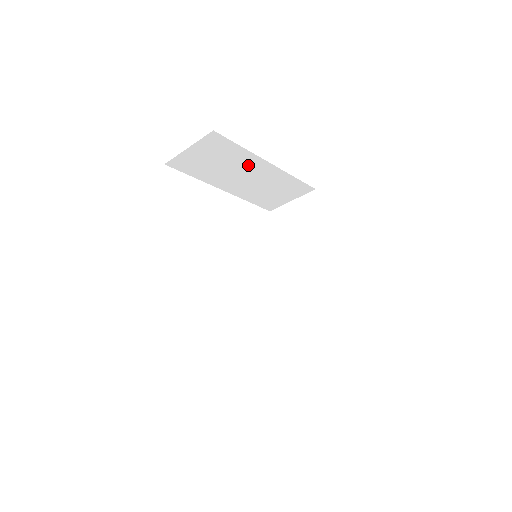
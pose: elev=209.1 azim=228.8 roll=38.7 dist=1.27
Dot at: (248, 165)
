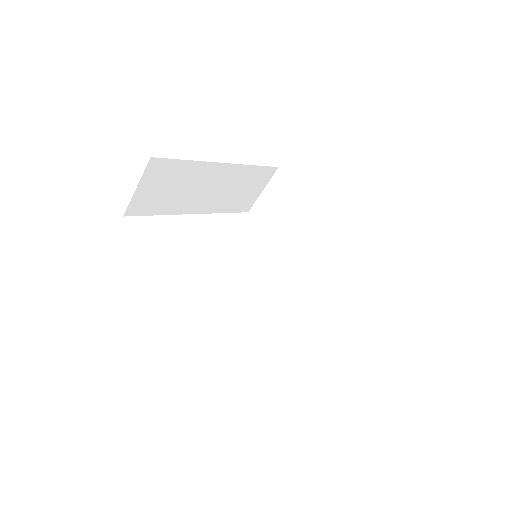
Dot at: (203, 176)
